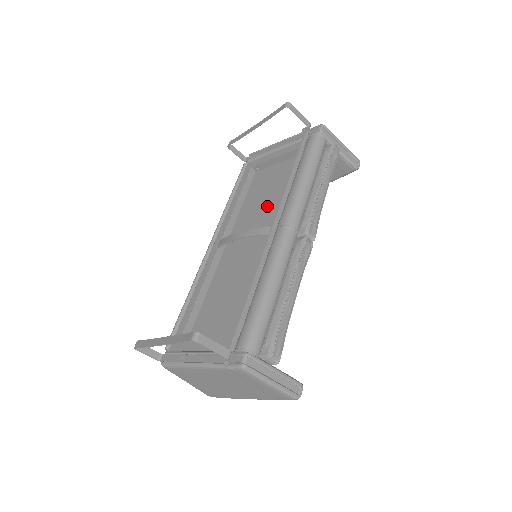
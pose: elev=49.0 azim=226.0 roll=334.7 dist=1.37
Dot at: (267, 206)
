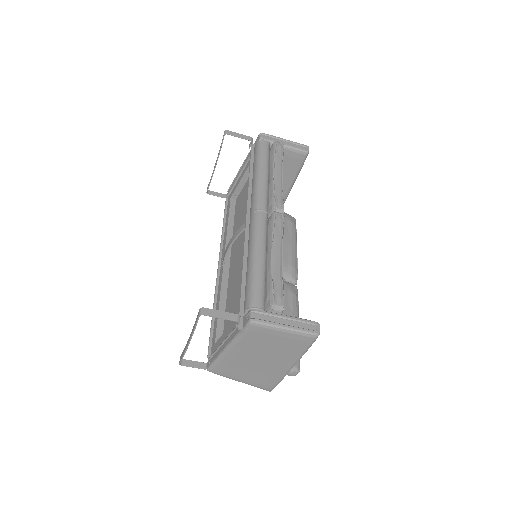
Dot at: occluded
